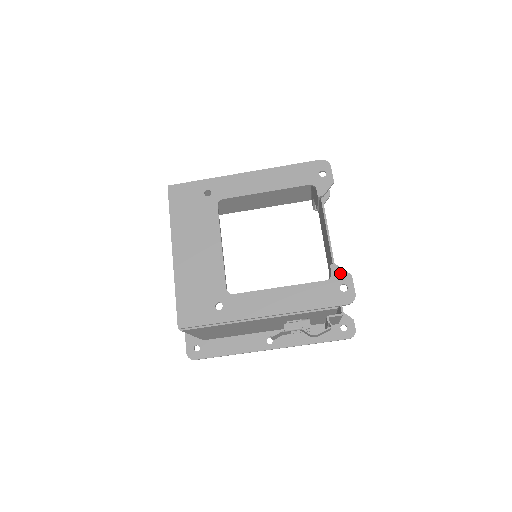
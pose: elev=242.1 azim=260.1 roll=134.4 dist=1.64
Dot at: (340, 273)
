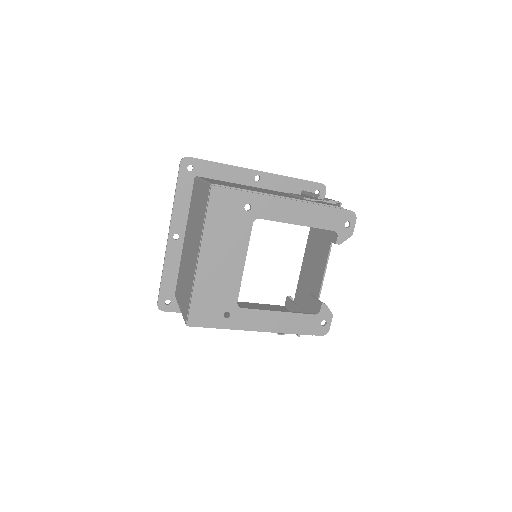
Dot at: (326, 312)
